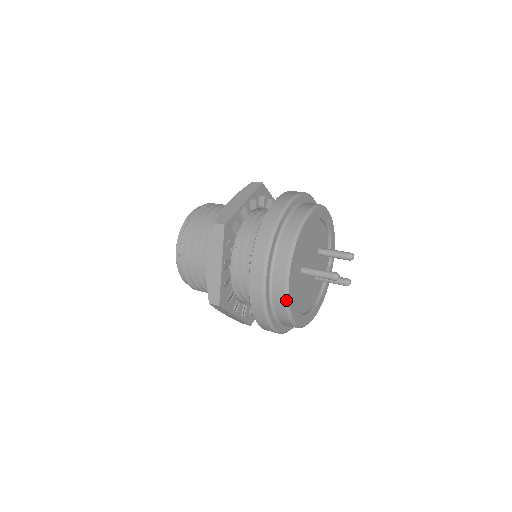
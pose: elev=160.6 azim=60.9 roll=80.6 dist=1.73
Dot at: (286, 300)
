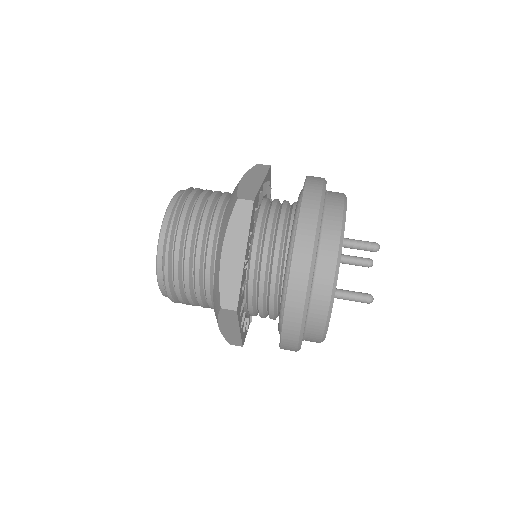
Dot at: occluded
